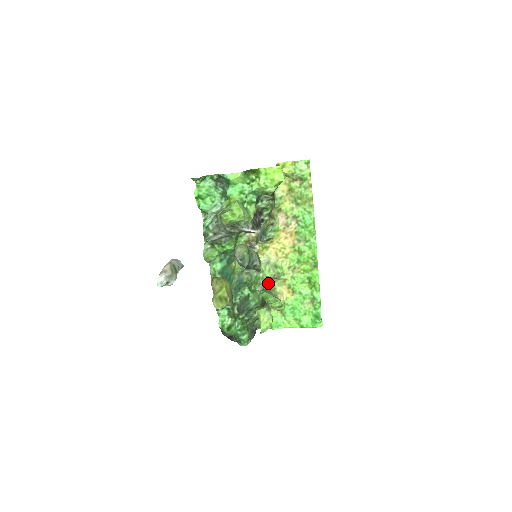
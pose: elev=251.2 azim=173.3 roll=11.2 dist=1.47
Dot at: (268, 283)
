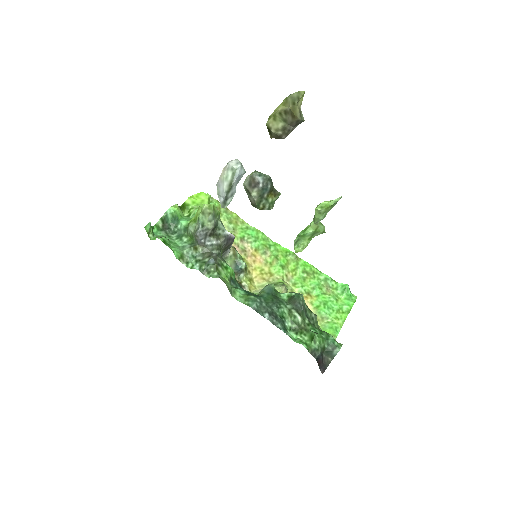
Dot at: occluded
